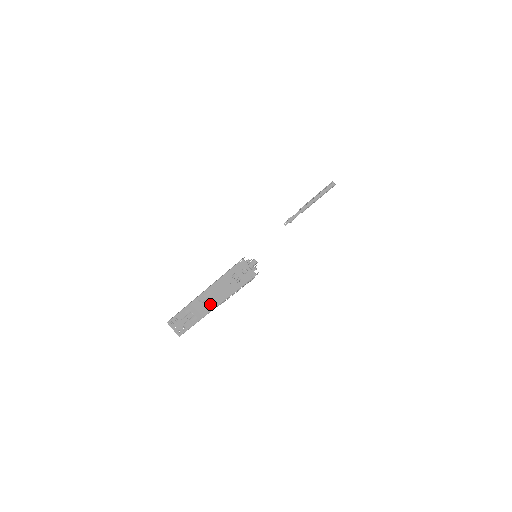
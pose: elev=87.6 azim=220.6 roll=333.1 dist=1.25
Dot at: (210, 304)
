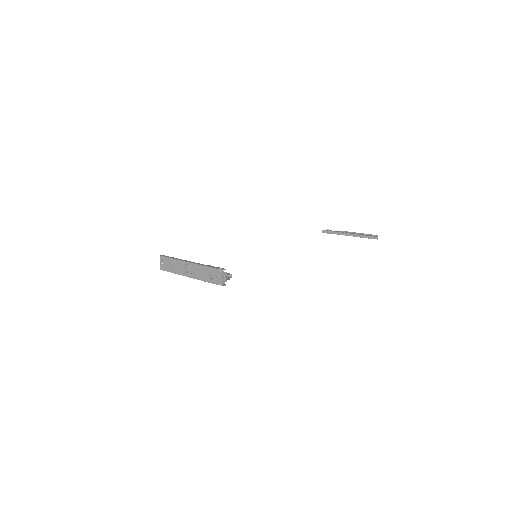
Dot at: (188, 272)
